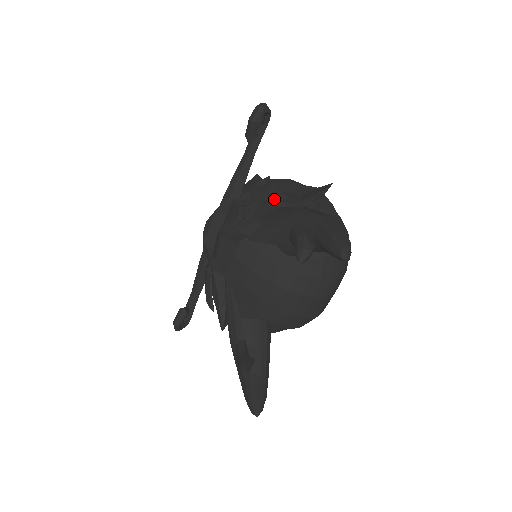
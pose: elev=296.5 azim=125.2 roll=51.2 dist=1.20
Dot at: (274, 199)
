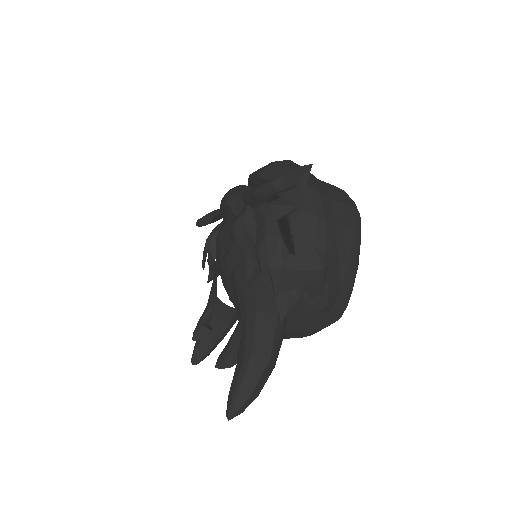
Dot at: (267, 256)
